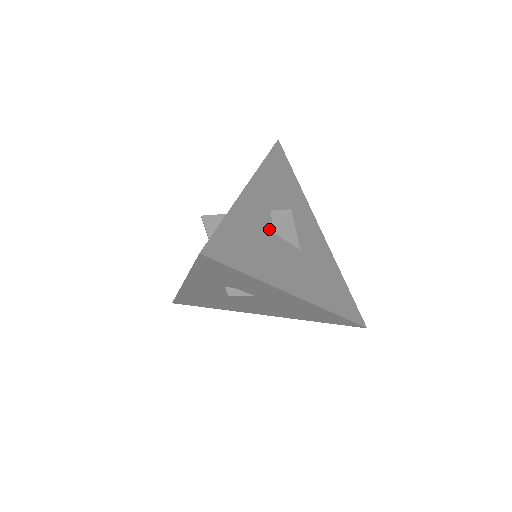
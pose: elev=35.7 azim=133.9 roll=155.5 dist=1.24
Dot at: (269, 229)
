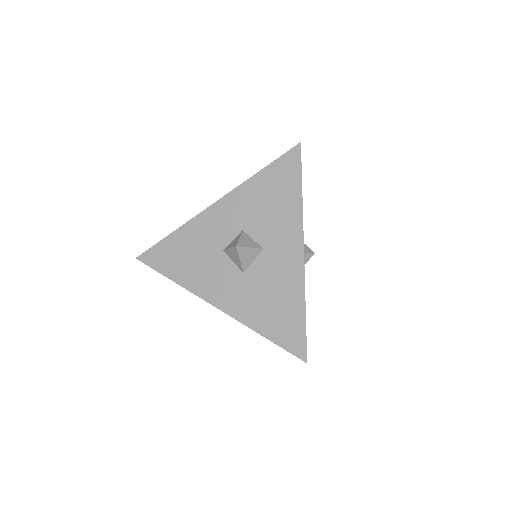
Dot at: occluded
